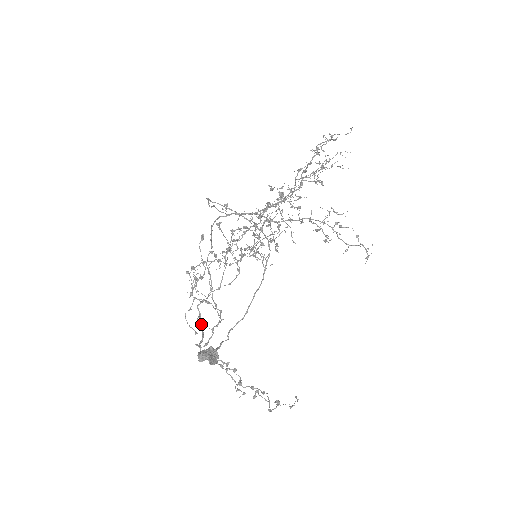
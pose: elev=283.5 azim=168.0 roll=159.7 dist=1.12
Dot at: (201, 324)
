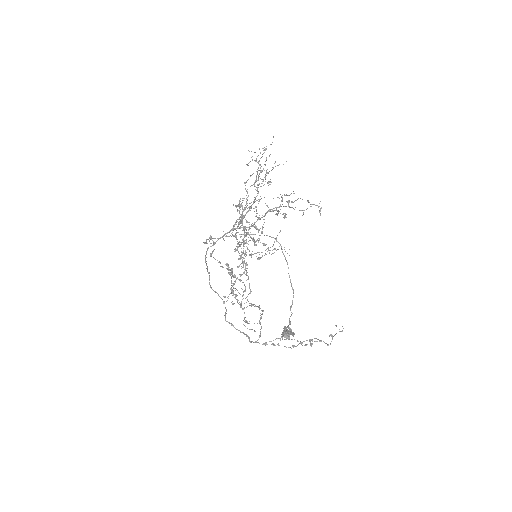
Dot at: (237, 329)
